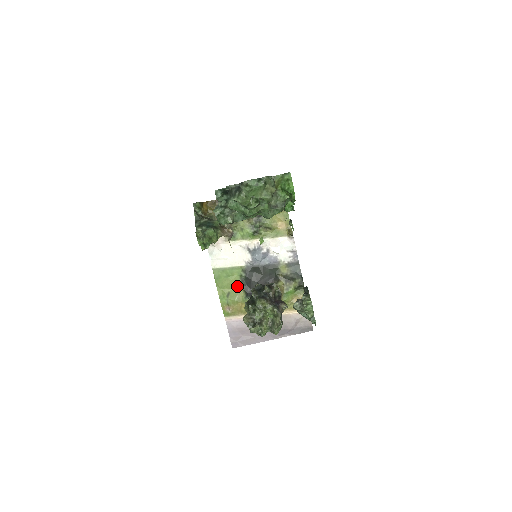
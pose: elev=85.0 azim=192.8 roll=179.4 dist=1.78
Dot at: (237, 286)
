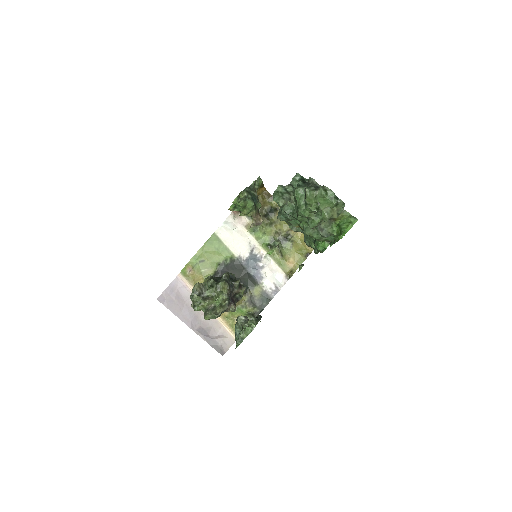
Dot at: (215, 263)
